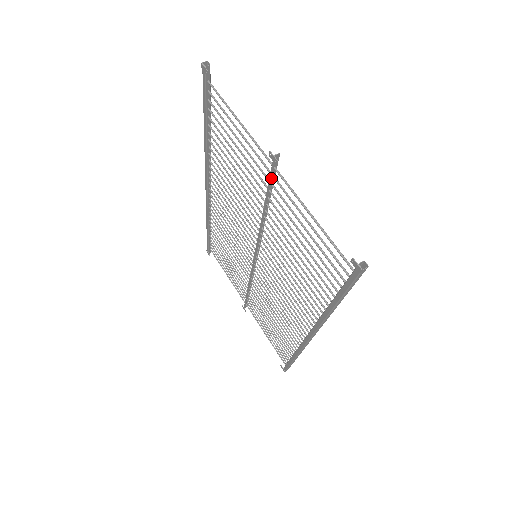
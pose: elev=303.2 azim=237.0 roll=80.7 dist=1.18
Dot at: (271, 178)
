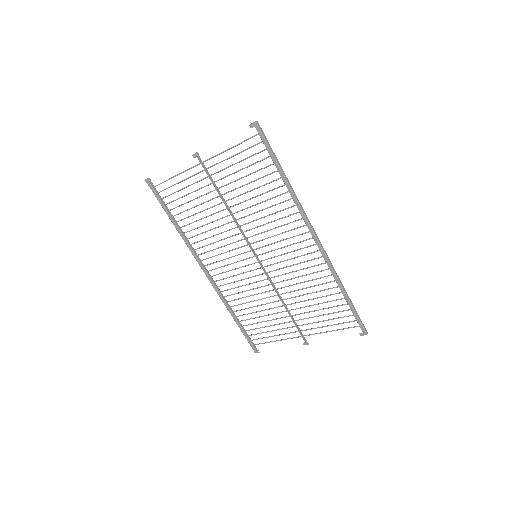
Dot at: (206, 172)
